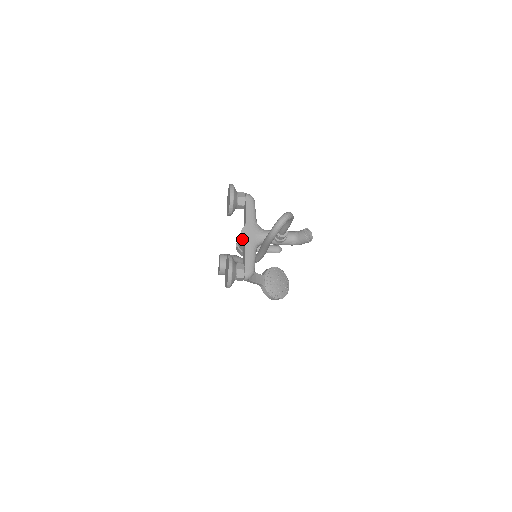
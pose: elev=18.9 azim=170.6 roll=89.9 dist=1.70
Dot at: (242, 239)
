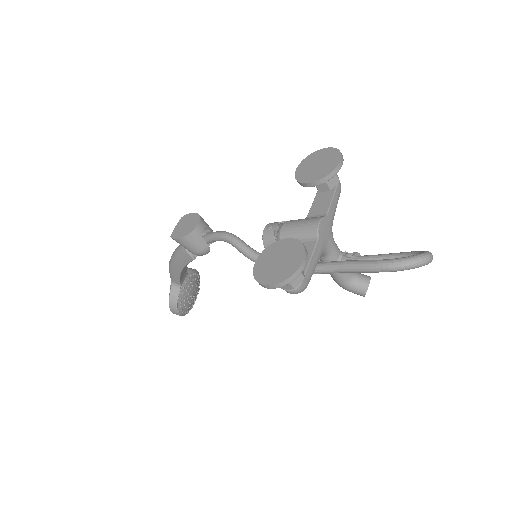
Dot at: (314, 231)
